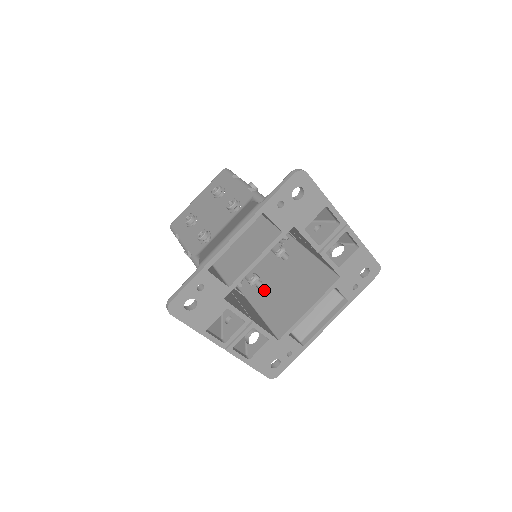
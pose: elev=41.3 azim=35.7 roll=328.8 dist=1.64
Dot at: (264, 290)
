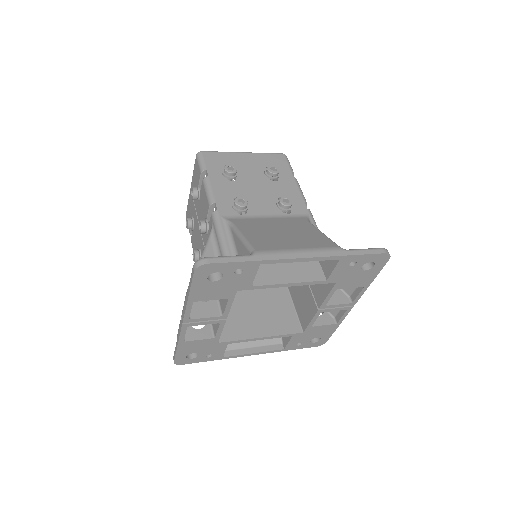
Dot at: occluded
